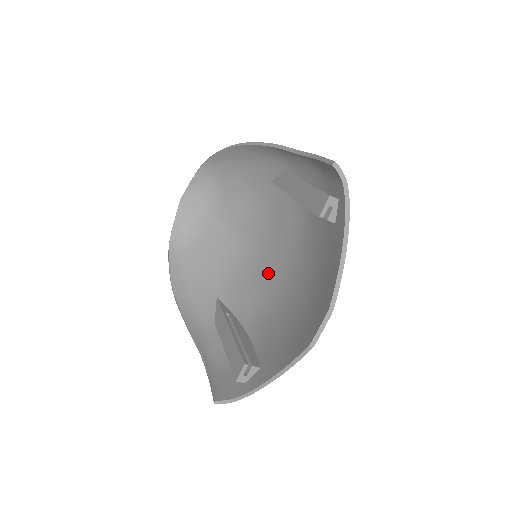
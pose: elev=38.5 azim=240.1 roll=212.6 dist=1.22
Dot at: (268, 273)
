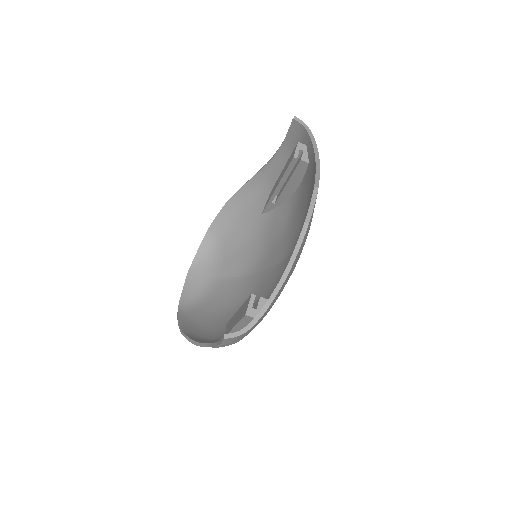
Dot at: (271, 276)
